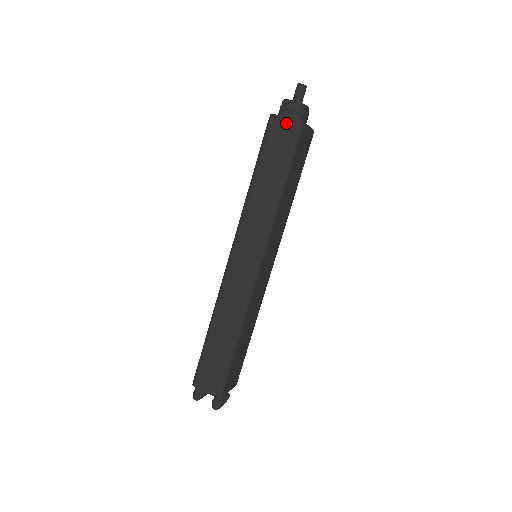
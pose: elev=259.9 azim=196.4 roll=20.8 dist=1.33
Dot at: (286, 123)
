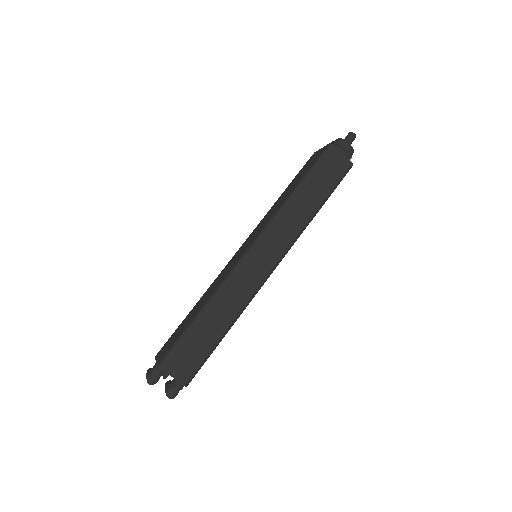
Dot at: (341, 158)
